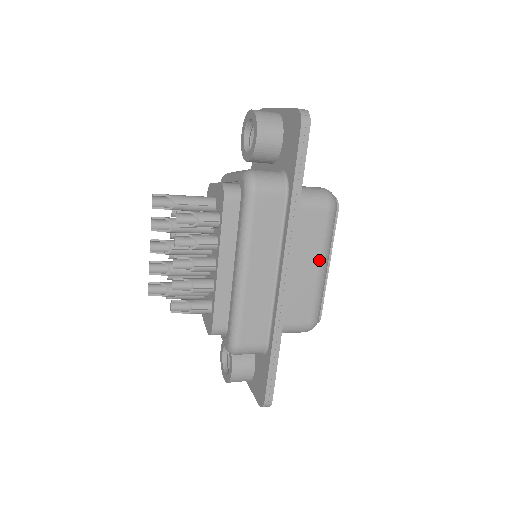
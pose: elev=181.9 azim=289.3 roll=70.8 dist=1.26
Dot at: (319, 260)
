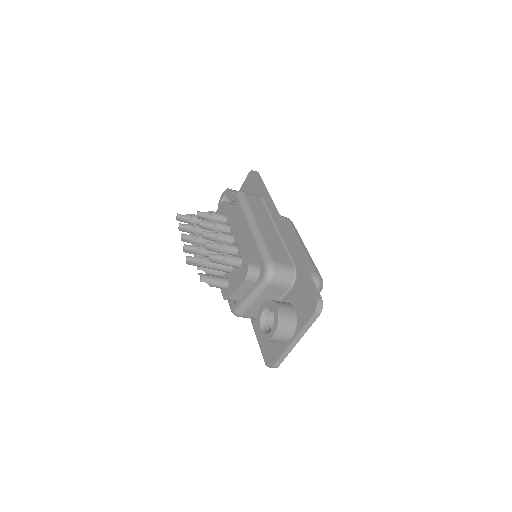
Dot at: (299, 240)
